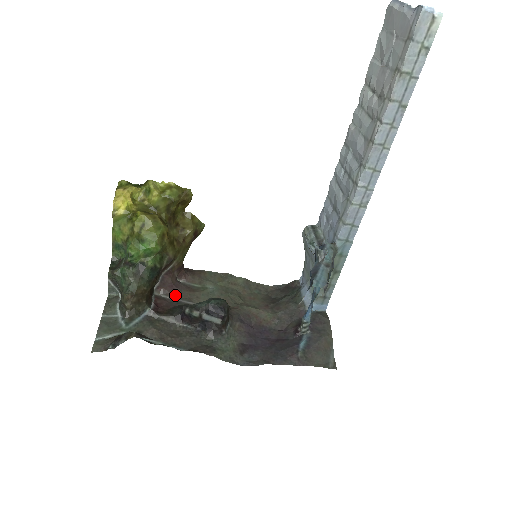
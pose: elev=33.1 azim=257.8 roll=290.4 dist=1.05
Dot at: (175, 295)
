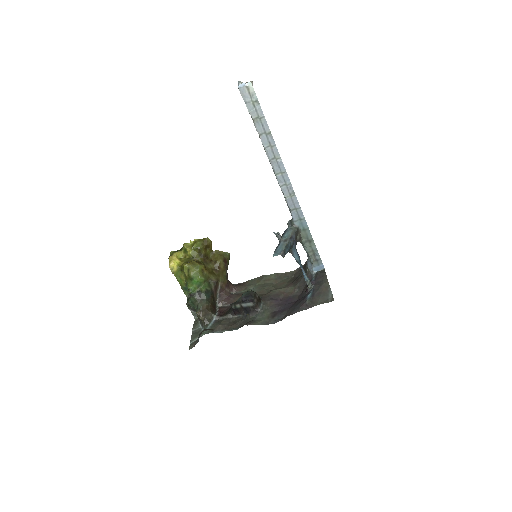
Dot at: (231, 302)
